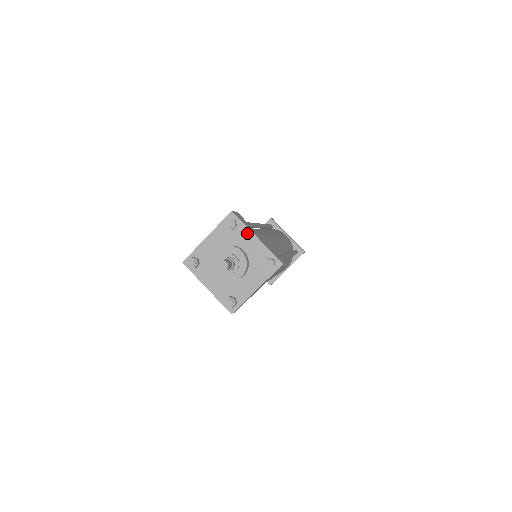
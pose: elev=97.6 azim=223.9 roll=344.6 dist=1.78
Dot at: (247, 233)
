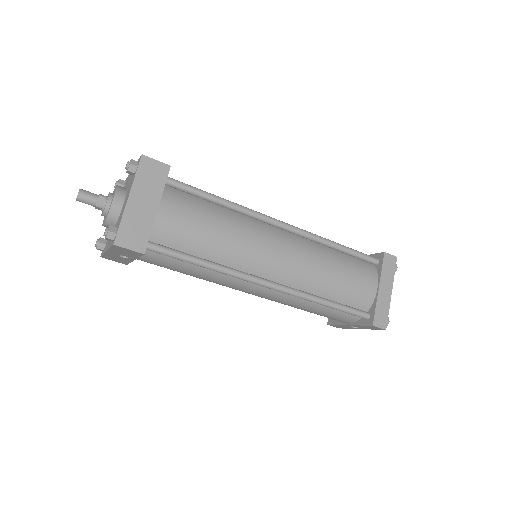
Dot at: (131, 187)
